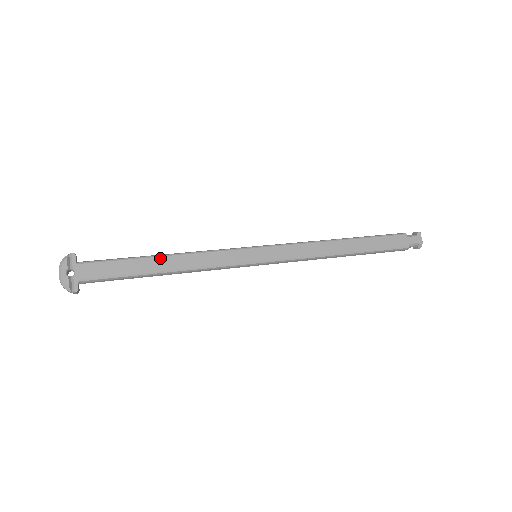
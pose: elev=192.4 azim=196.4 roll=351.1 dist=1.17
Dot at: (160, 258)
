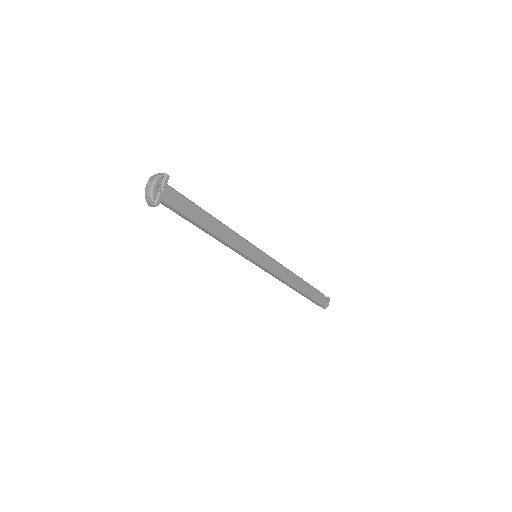
Dot at: (213, 219)
